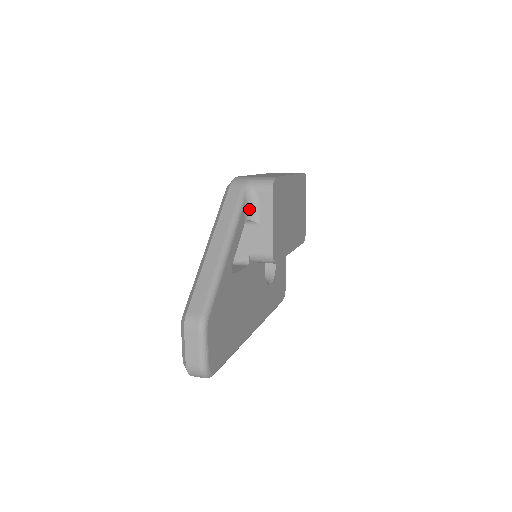
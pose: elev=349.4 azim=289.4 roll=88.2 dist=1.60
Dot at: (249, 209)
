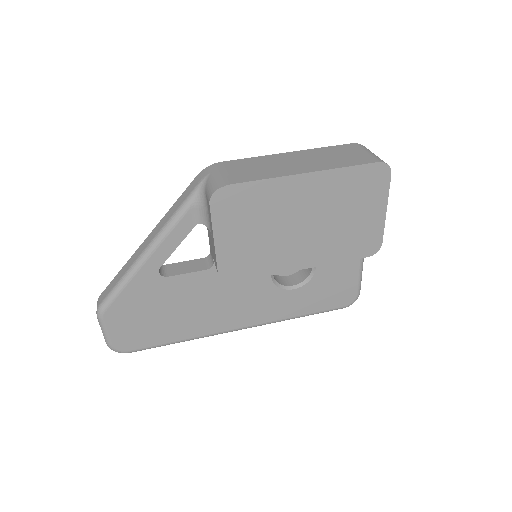
Dot at: (201, 212)
